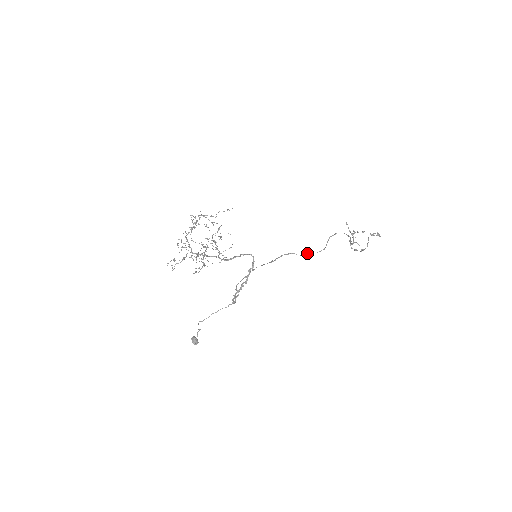
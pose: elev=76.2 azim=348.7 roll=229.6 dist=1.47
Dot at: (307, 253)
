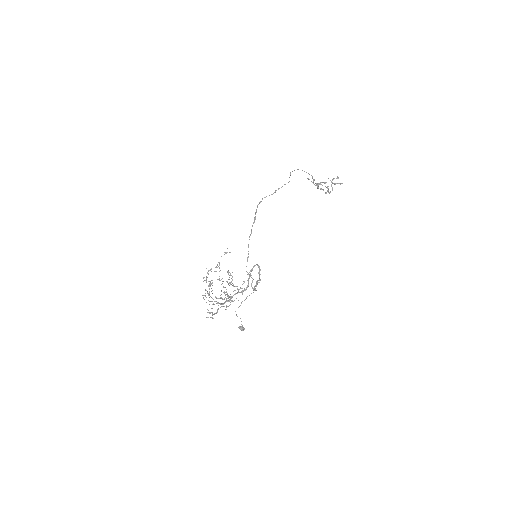
Dot at: (276, 190)
